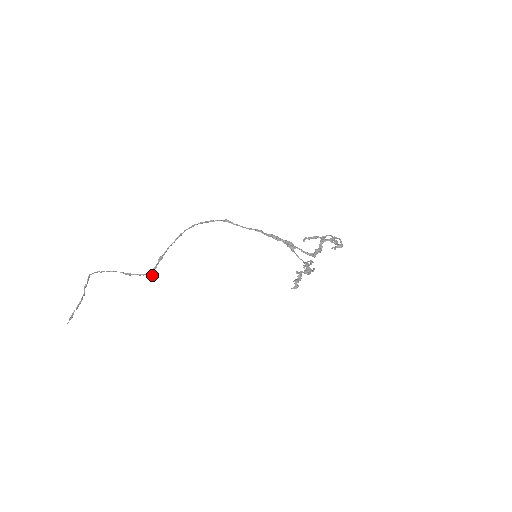
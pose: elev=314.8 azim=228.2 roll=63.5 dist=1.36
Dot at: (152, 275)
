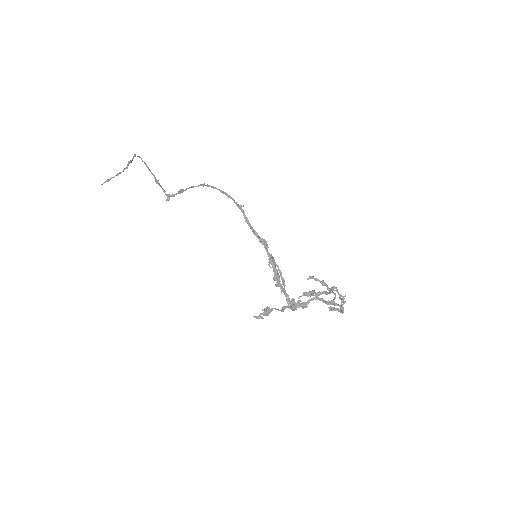
Dot at: (169, 199)
